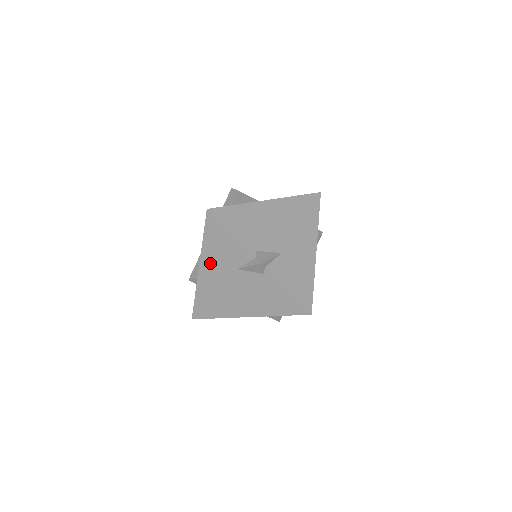
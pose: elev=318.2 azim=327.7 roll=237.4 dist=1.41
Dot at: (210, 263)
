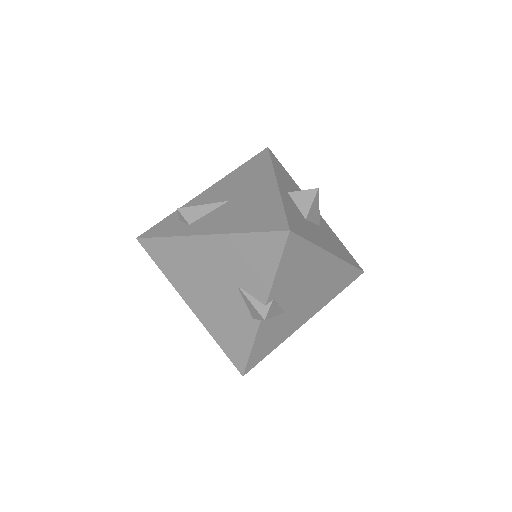
Dot at: (222, 249)
